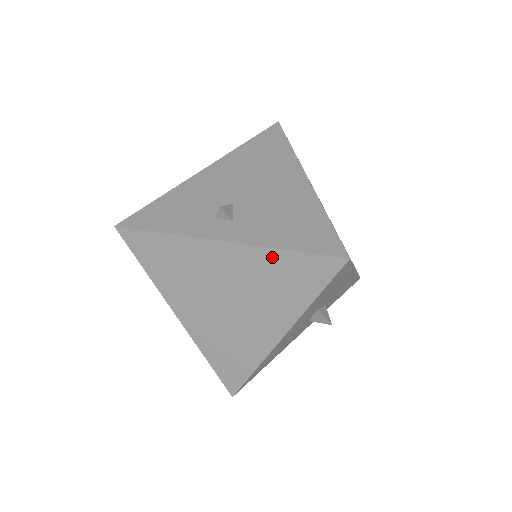
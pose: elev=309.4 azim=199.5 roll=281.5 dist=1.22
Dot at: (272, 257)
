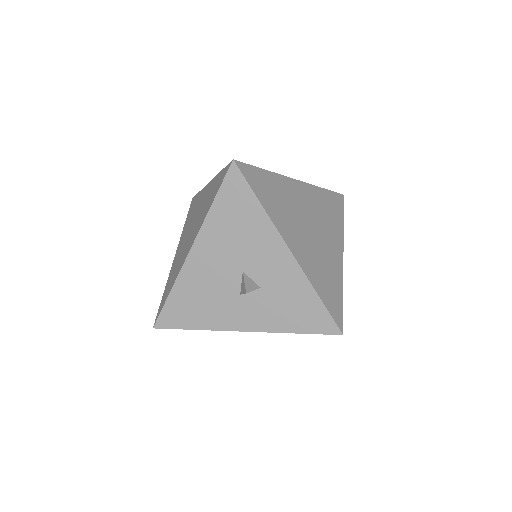
Dot at: (215, 181)
